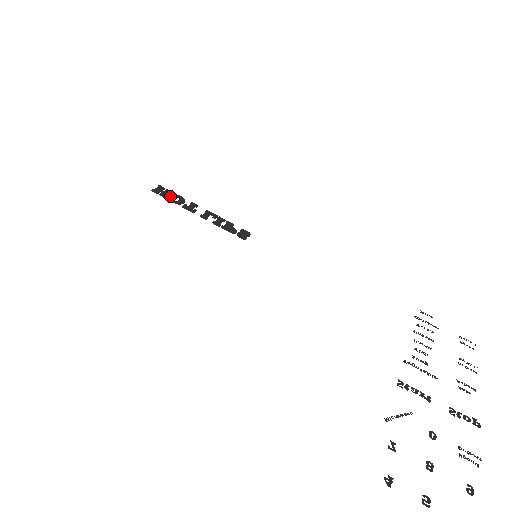
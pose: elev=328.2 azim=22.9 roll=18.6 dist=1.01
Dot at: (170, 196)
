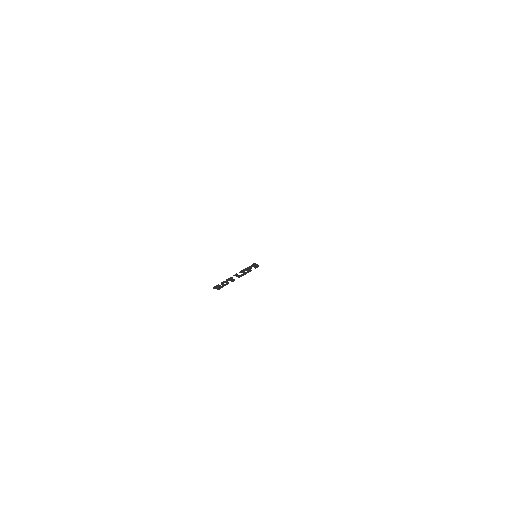
Dot at: (221, 284)
